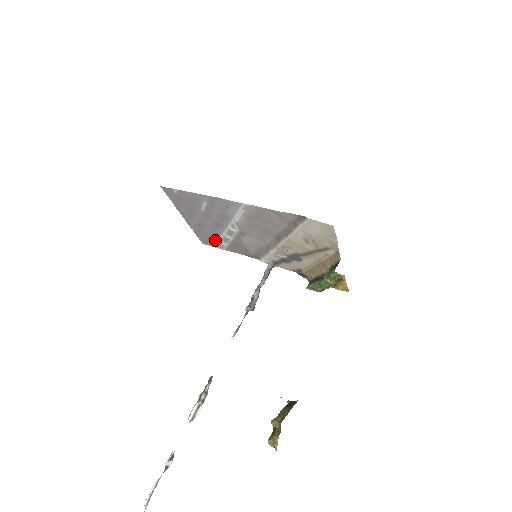
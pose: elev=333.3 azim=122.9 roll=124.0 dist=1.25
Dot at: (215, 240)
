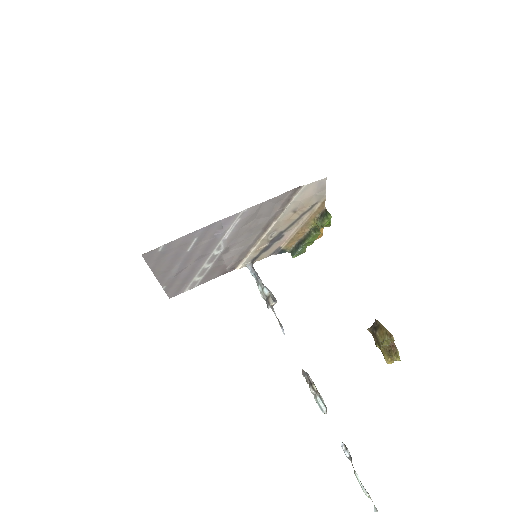
Dot at: (189, 282)
